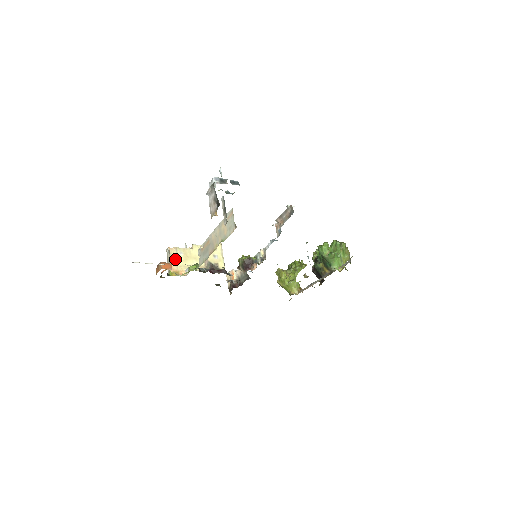
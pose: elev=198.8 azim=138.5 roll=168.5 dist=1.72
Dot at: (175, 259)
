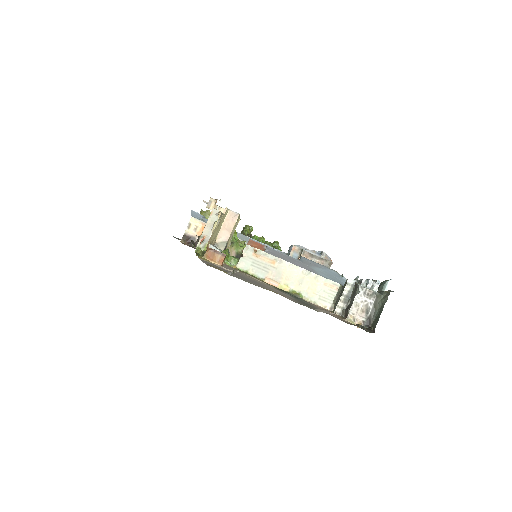
Dot at: (214, 229)
